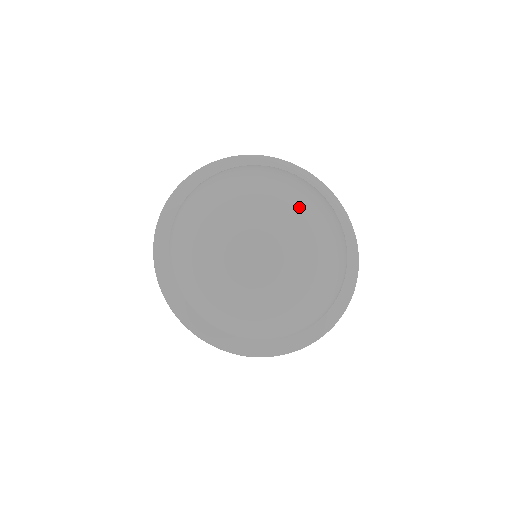
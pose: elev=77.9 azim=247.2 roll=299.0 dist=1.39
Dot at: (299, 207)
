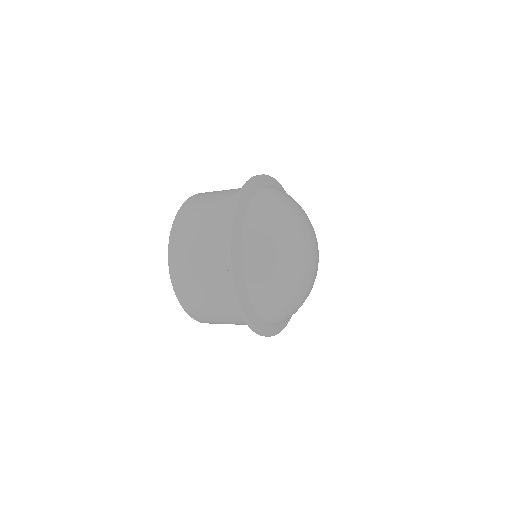
Dot at: (314, 231)
